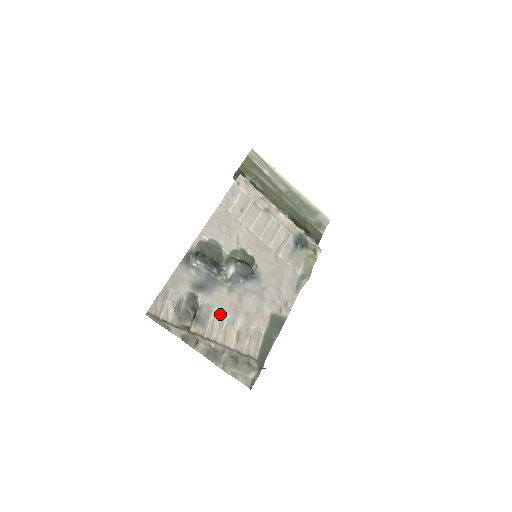
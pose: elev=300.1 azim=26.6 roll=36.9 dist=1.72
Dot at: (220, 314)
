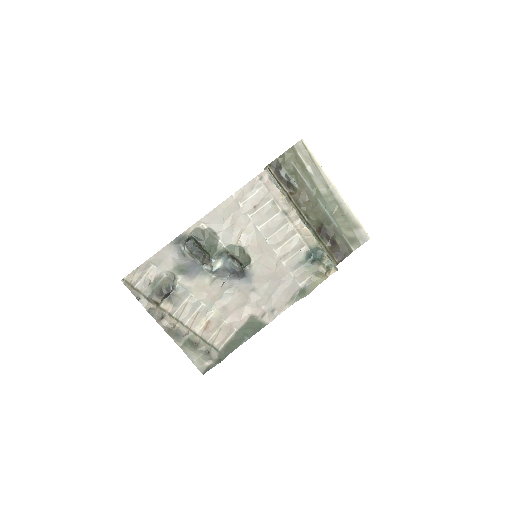
Dot at: (195, 300)
